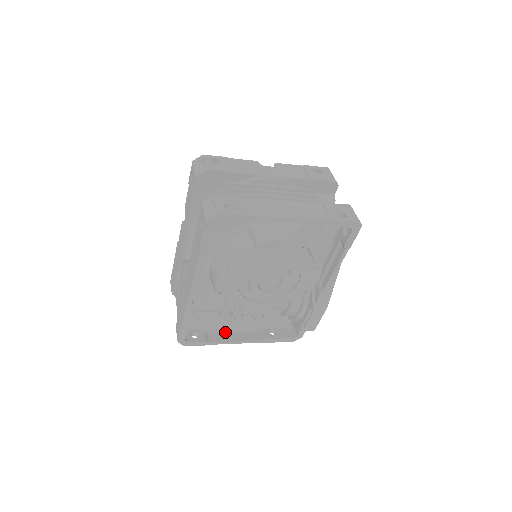
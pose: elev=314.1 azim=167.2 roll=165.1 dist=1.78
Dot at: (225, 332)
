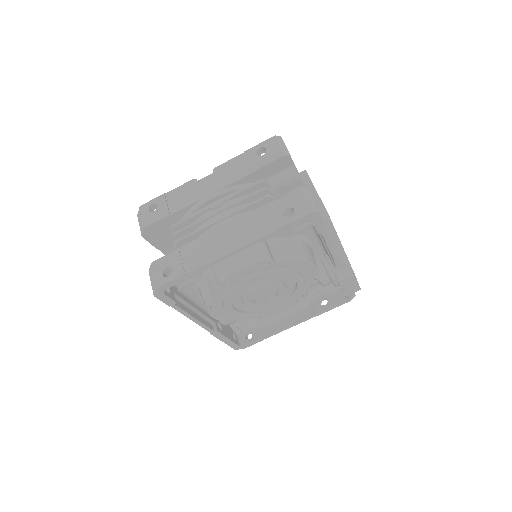
Dot at: (276, 320)
